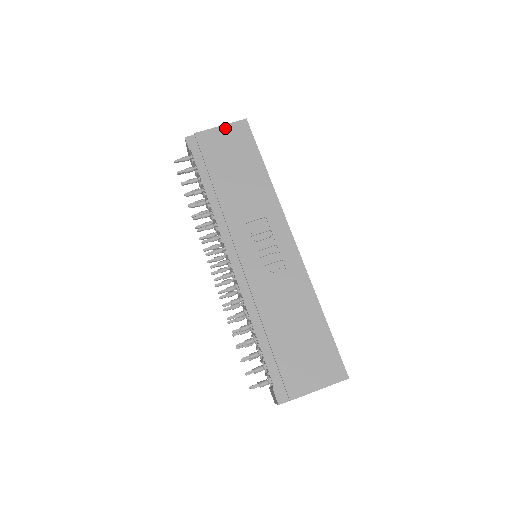
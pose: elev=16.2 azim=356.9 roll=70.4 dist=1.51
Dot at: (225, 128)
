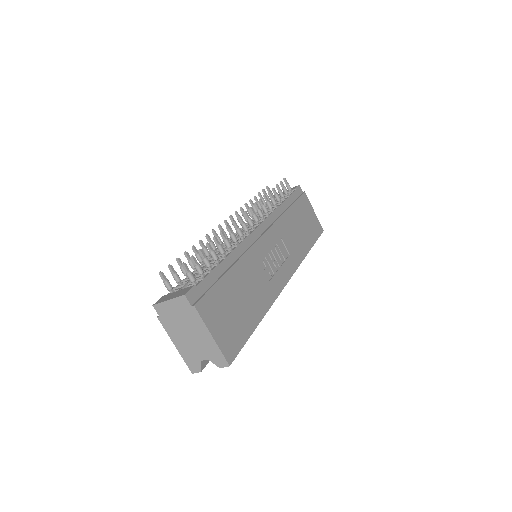
Dot at: (315, 215)
